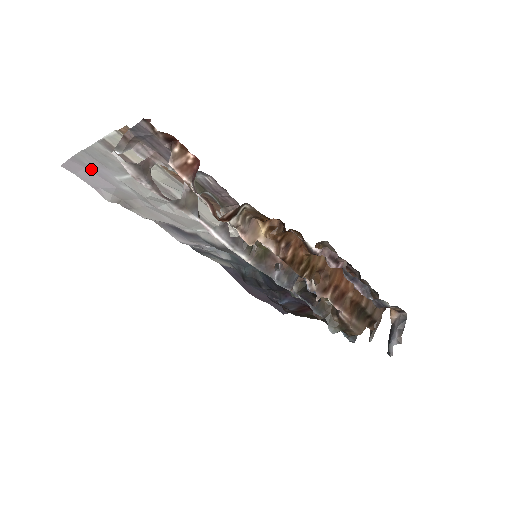
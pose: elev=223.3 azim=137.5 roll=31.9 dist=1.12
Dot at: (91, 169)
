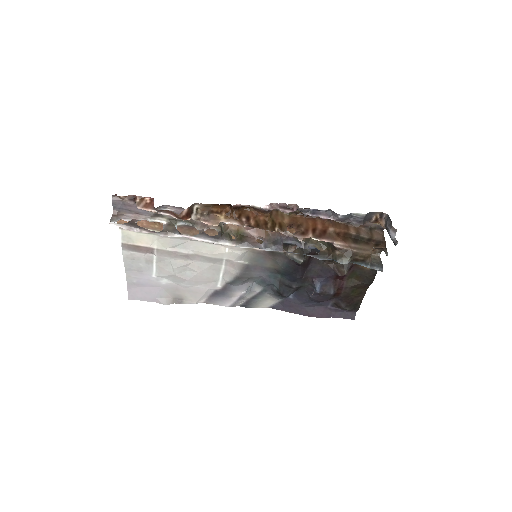
Dot at: (141, 285)
